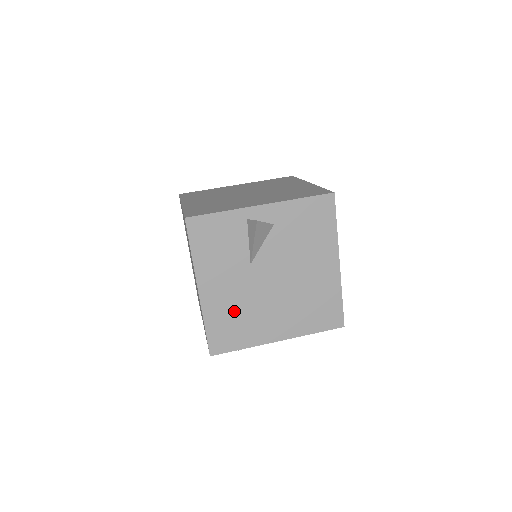
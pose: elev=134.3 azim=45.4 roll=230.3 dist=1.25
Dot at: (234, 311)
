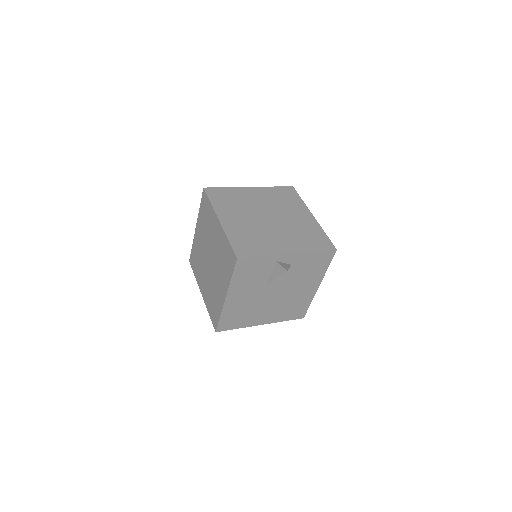
Dot at: (243, 309)
